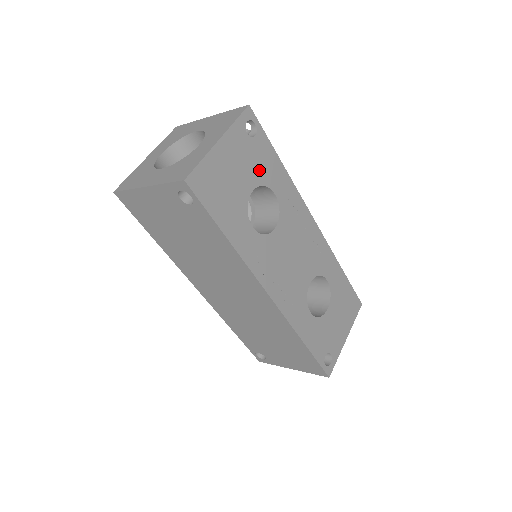
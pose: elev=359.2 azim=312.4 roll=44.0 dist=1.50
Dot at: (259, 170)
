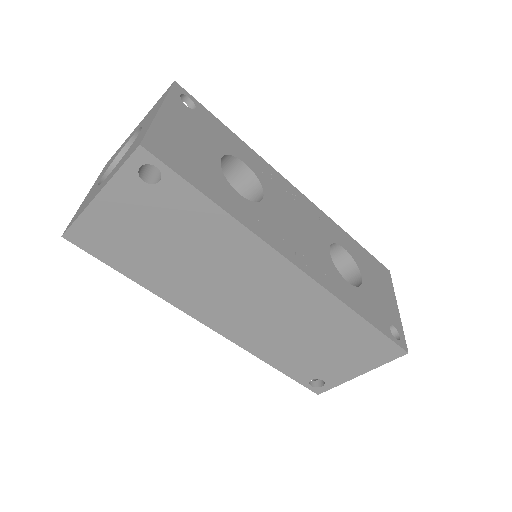
Dot at: (216, 140)
